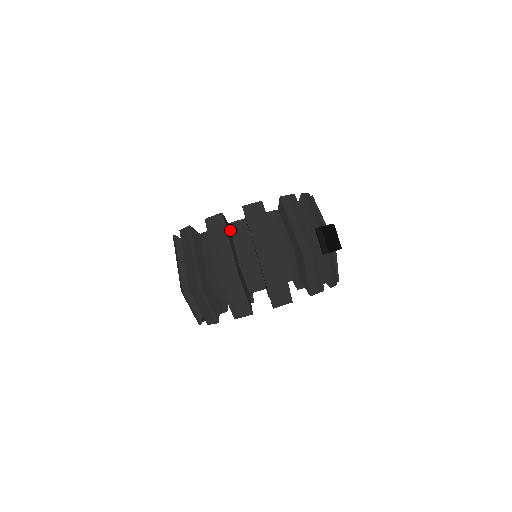
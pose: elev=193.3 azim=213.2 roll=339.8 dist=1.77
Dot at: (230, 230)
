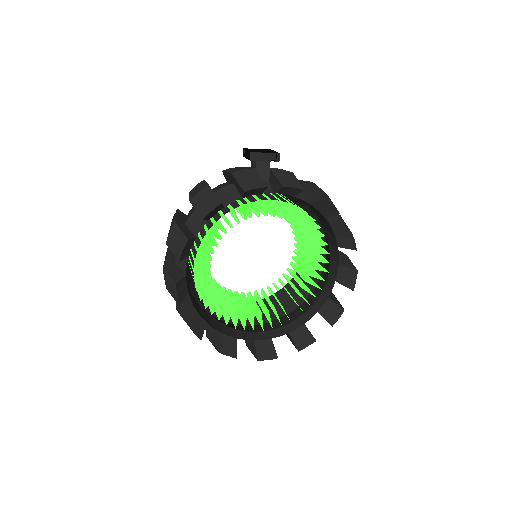
Dot at: occluded
